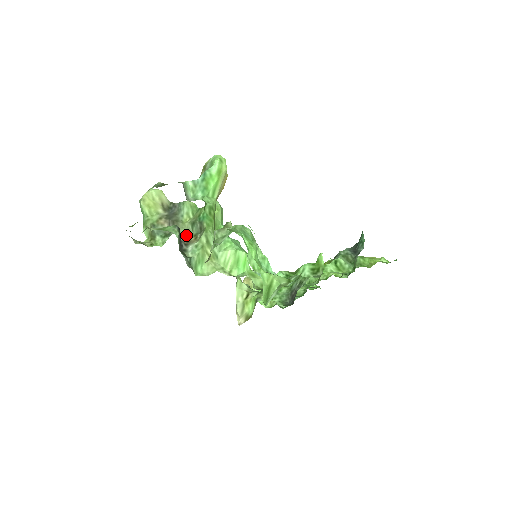
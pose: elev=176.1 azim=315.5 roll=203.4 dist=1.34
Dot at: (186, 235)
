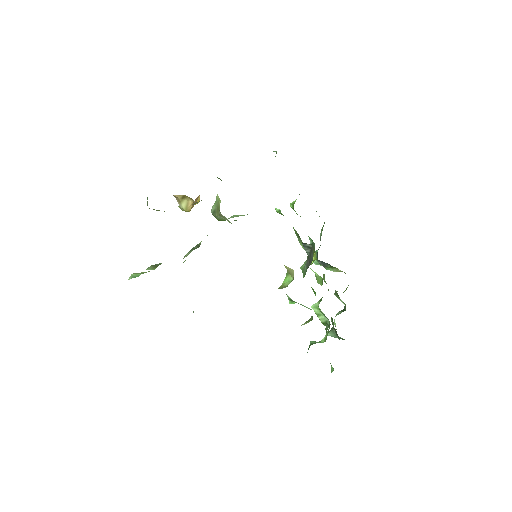
Dot at: (189, 253)
